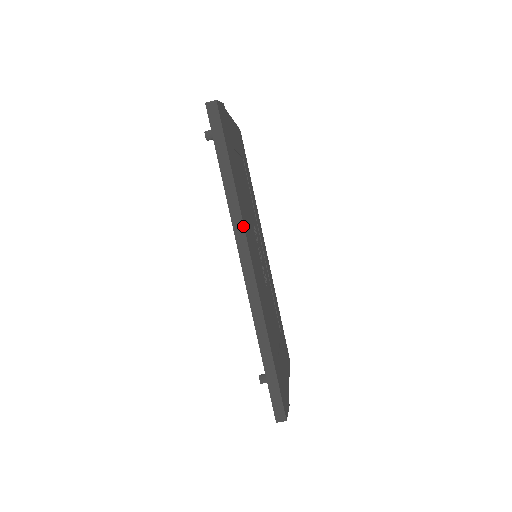
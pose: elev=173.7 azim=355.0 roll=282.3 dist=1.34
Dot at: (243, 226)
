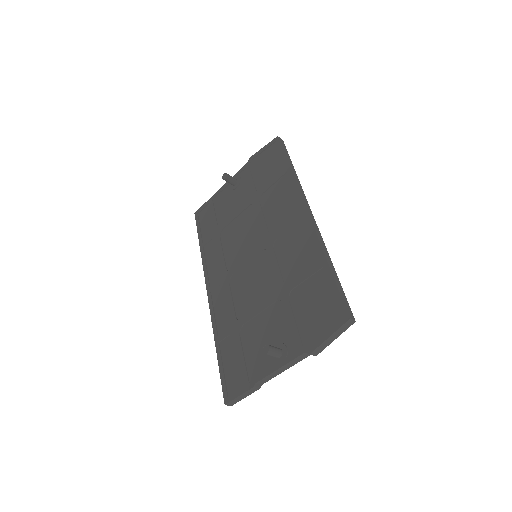
Dot at: occluded
